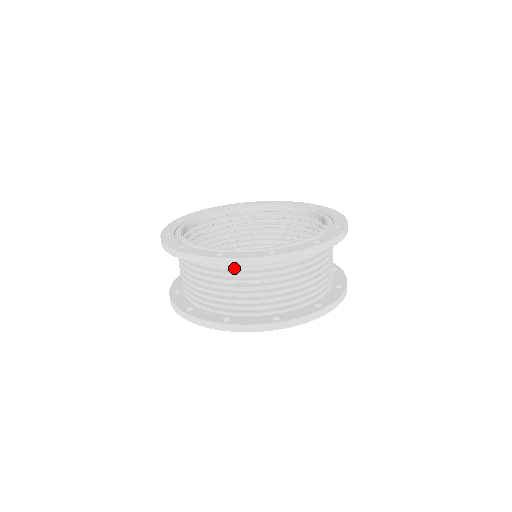
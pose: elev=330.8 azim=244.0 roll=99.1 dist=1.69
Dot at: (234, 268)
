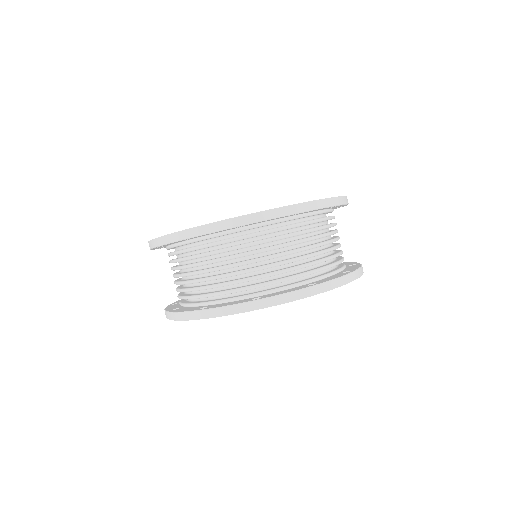
Dot at: (205, 245)
